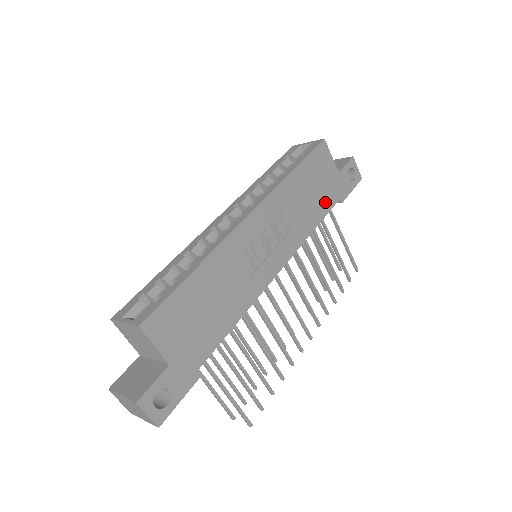
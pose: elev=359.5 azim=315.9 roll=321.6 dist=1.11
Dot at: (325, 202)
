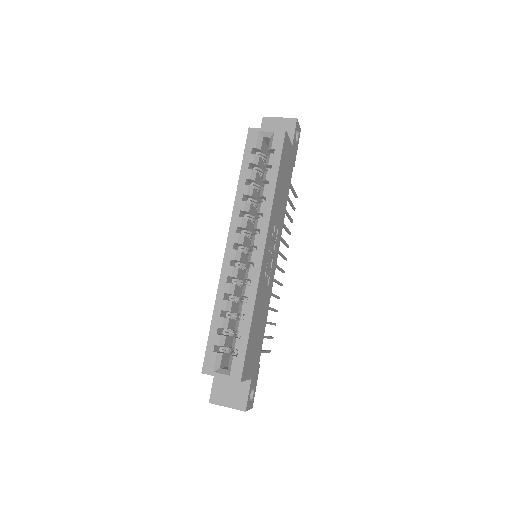
Dot at: (288, 180)
